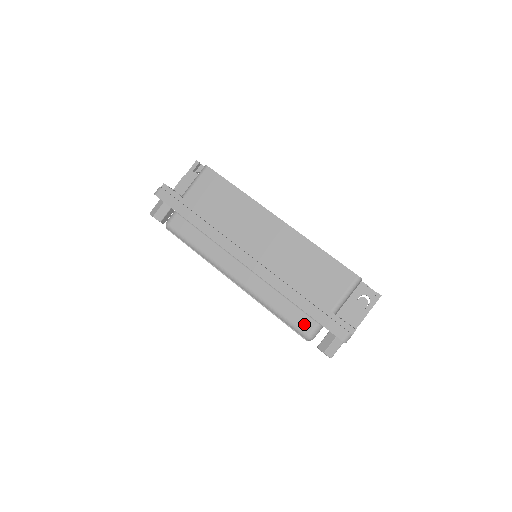
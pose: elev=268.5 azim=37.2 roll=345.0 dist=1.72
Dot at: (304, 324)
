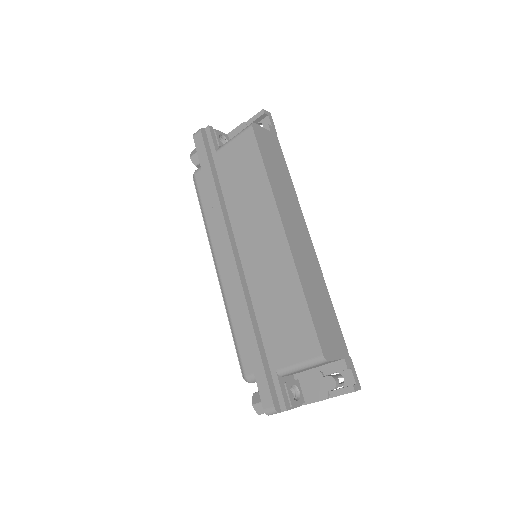
Dot at: (248, 363)
